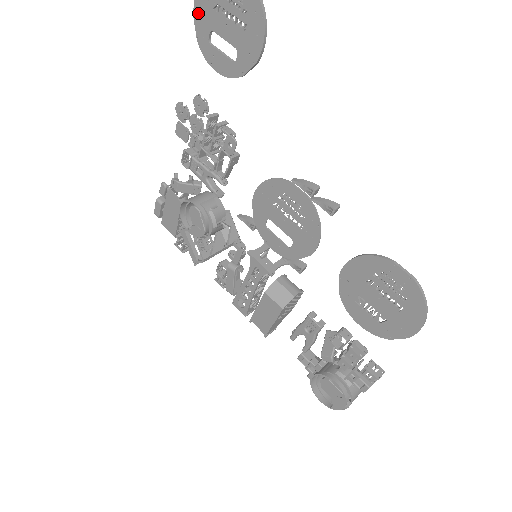
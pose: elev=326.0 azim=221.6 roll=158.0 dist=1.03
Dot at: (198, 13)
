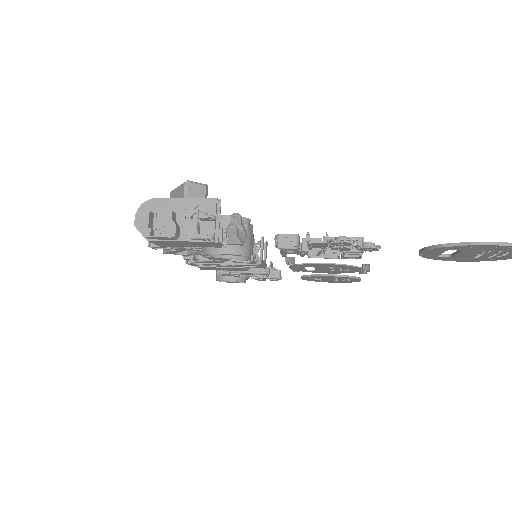
Dot at: (476, 247)
